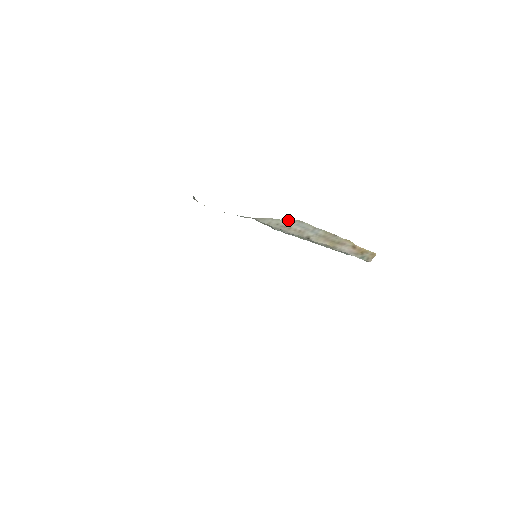
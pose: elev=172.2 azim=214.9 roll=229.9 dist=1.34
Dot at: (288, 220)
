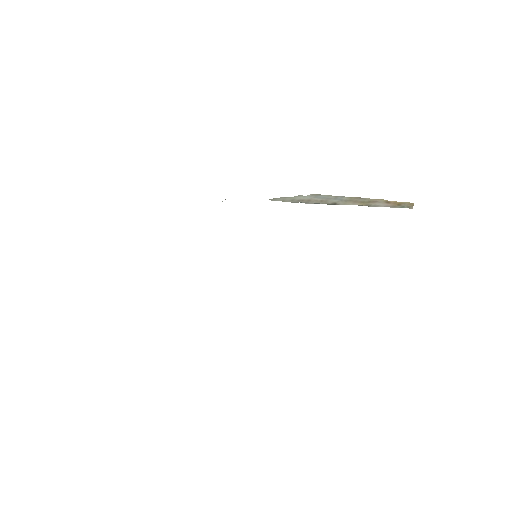
Dot at: occluded
